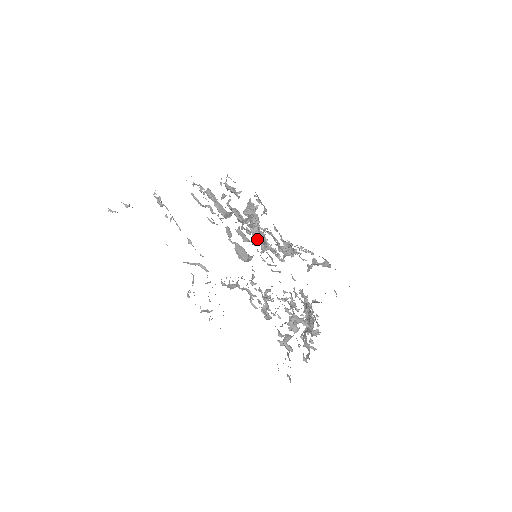
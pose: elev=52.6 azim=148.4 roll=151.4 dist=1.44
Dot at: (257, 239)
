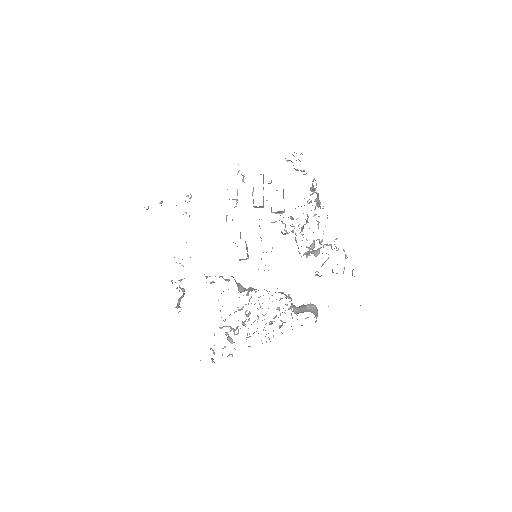
Dot at: occluded
